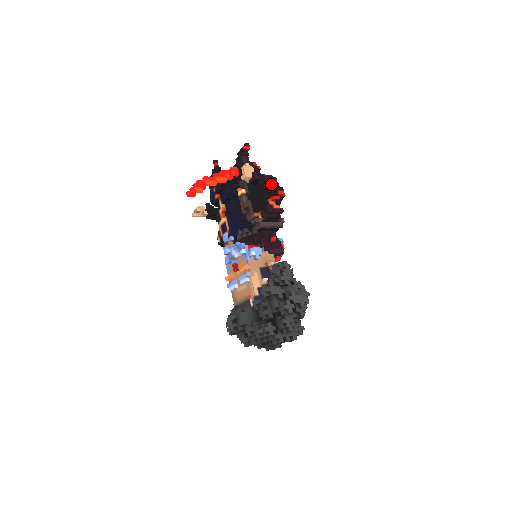
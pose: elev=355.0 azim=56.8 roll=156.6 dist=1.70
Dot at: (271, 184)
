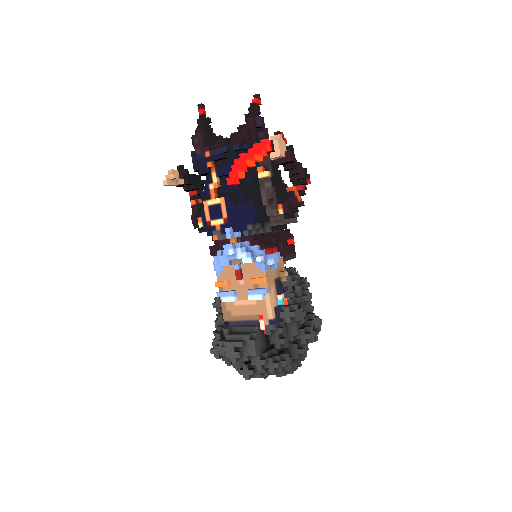
Dot at: (302, 169)
